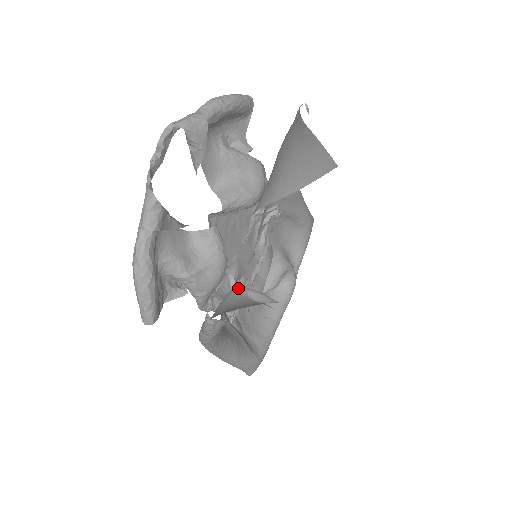
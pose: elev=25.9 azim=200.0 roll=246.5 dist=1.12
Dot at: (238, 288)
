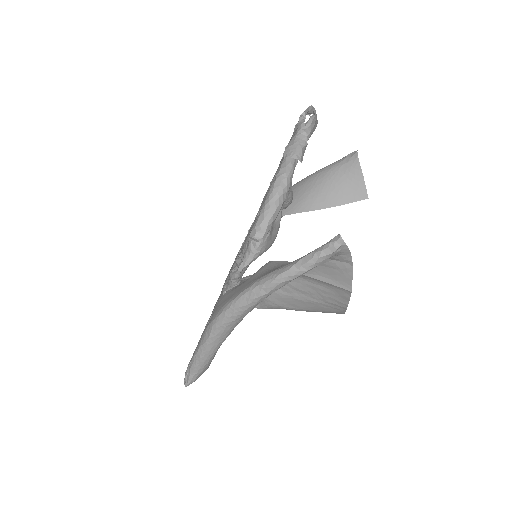
Dot at: occluded
